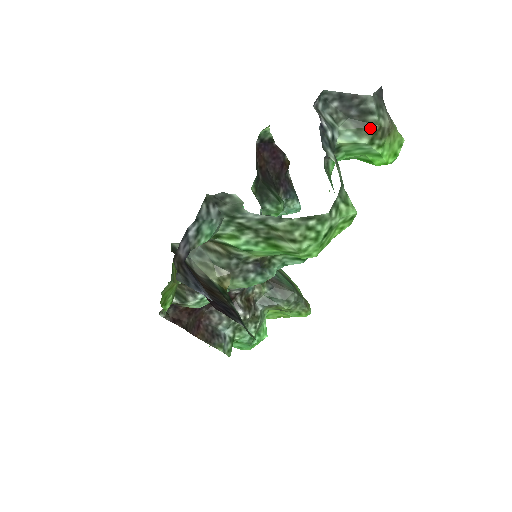
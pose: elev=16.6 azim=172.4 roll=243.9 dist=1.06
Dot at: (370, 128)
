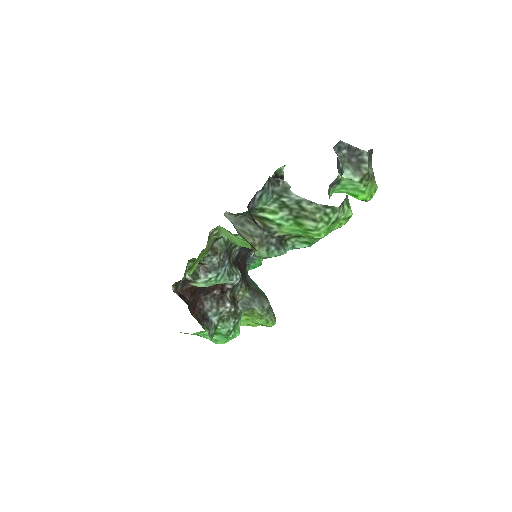
Dot at: (362, 172)
